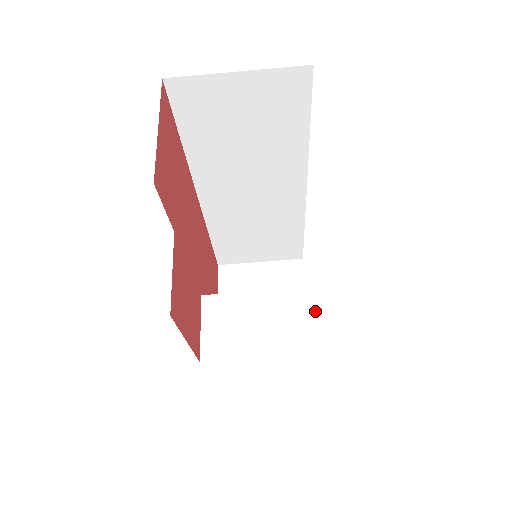
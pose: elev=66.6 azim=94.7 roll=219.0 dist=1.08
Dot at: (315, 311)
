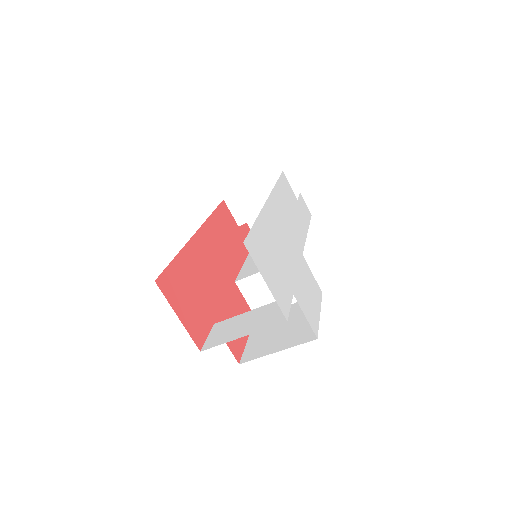
Dot at: occluded
